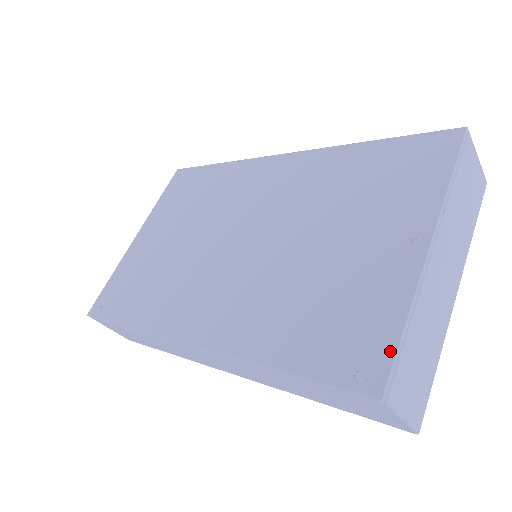
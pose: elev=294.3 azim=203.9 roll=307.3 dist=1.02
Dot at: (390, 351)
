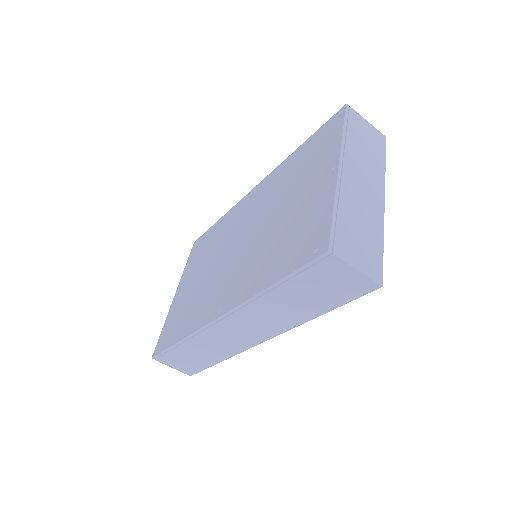
Dot at: (328, 226)
